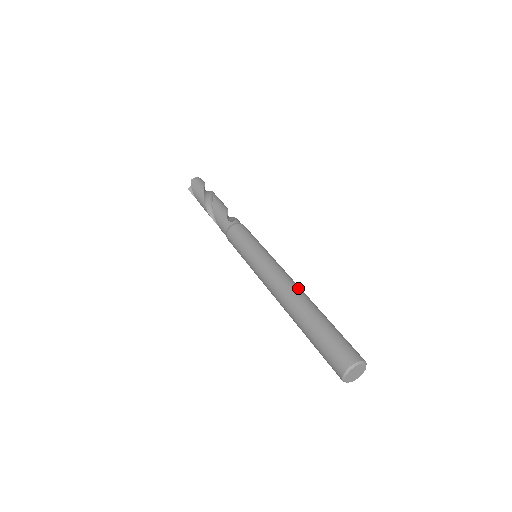
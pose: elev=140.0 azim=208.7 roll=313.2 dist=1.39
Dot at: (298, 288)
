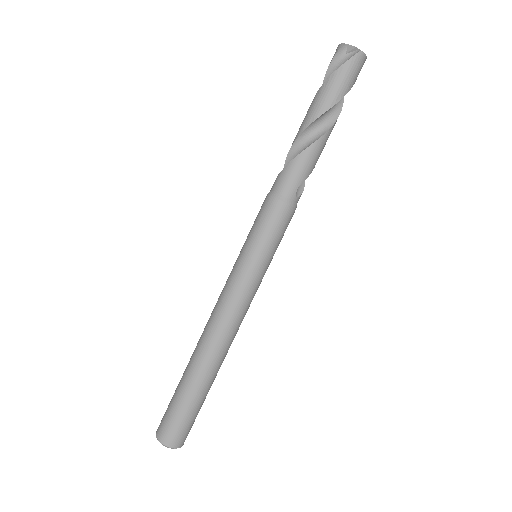
Dot at: occluded
